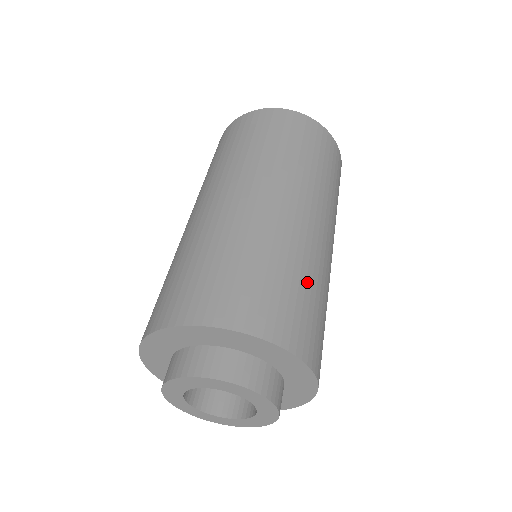
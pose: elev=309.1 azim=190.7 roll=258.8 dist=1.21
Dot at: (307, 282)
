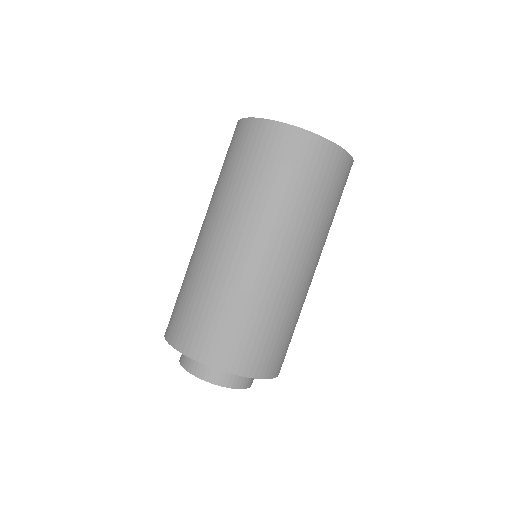
Dot at: occluded
